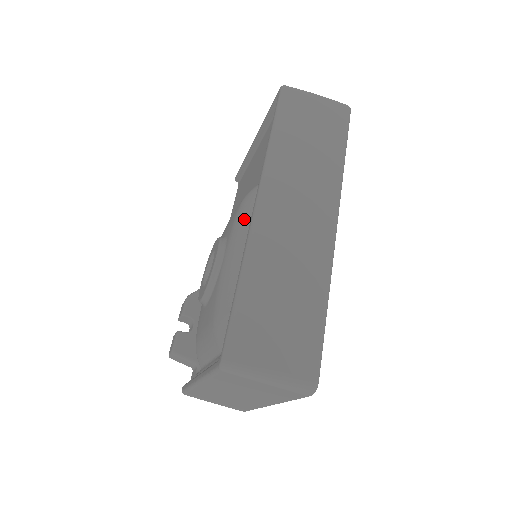
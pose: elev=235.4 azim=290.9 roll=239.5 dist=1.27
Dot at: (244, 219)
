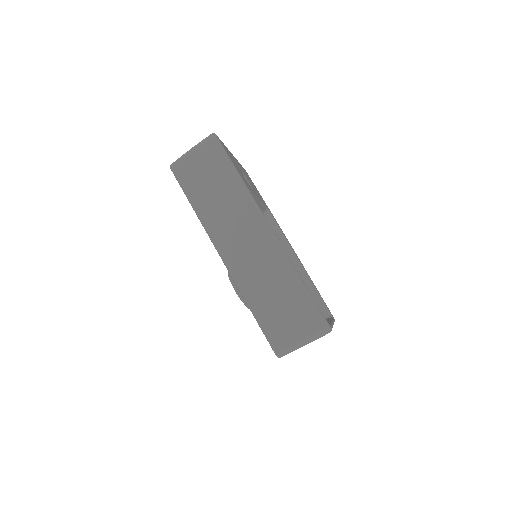
Dot at: occluded
